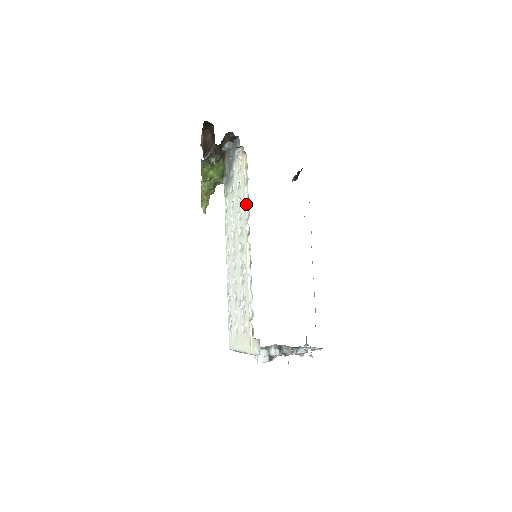
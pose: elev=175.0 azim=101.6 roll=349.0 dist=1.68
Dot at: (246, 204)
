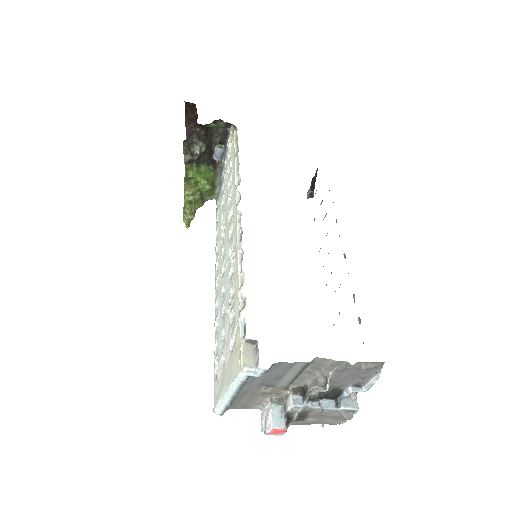
Dot at: (236, 175)
